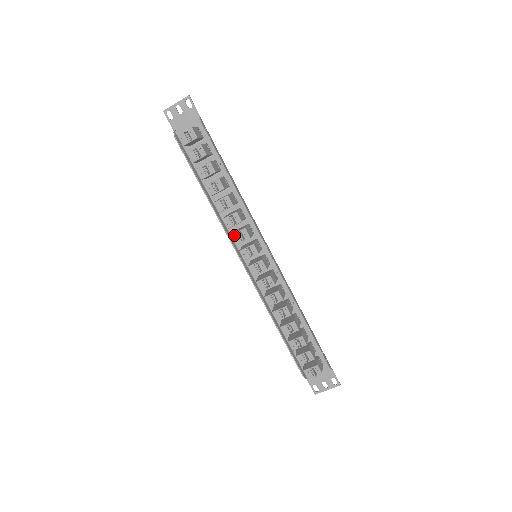
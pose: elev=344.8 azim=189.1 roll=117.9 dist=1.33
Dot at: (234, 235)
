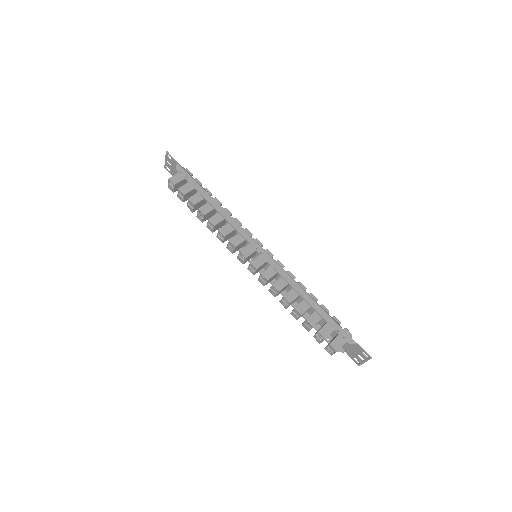
Dot at: (227, 247)
